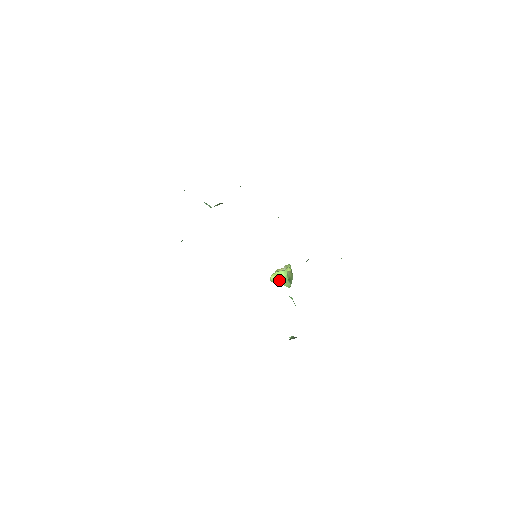
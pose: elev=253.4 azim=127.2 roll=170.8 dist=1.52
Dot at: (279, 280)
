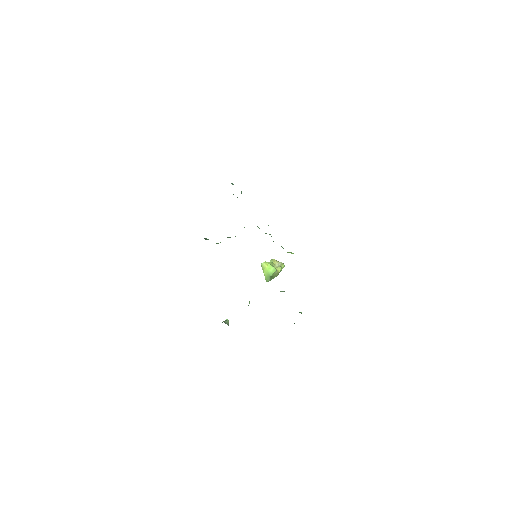
Dot at: (265, 270)
